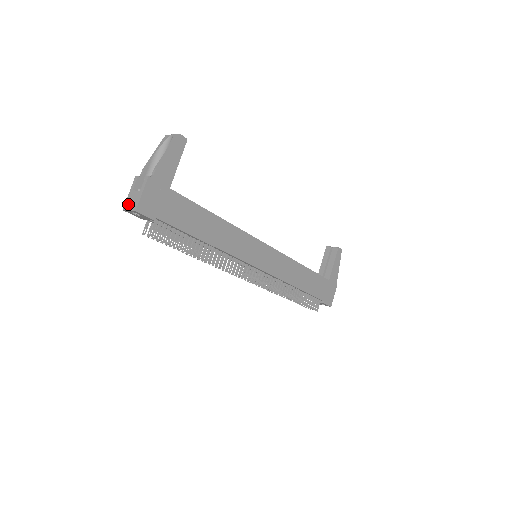
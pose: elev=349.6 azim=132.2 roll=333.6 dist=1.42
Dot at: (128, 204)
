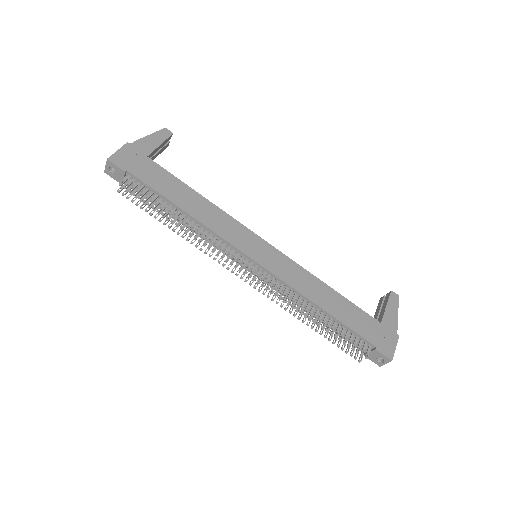
Dot at: occluded
